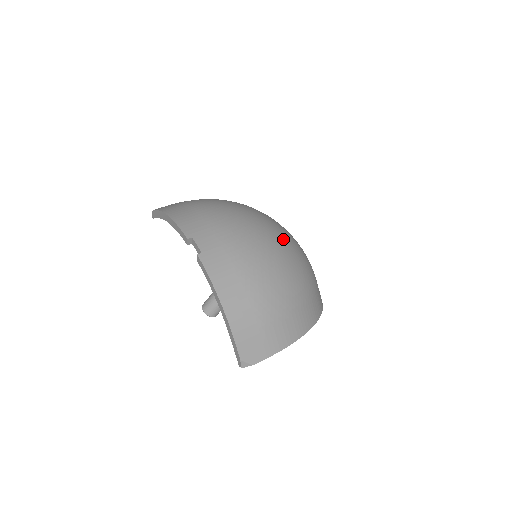
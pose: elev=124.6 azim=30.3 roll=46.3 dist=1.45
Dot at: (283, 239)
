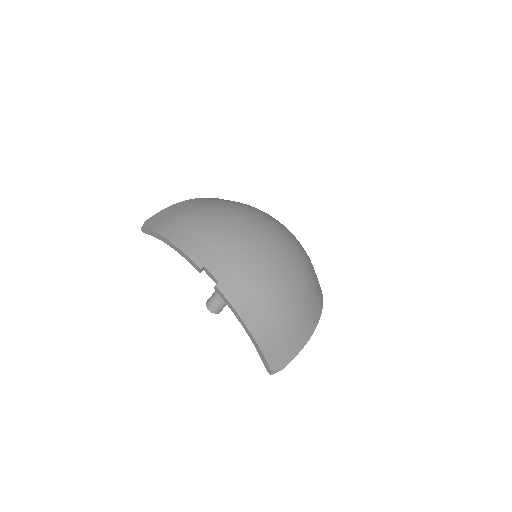
Dot at: (283, 241)
